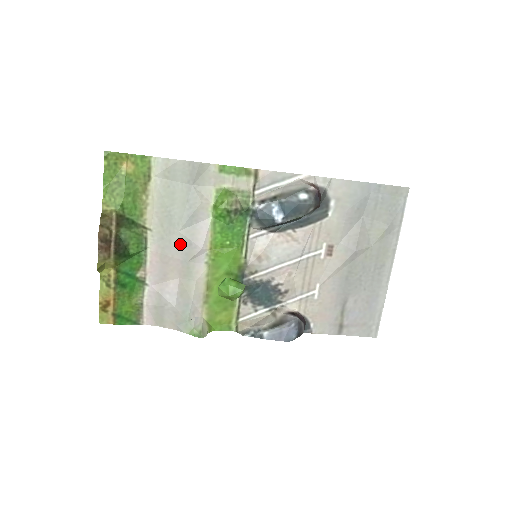
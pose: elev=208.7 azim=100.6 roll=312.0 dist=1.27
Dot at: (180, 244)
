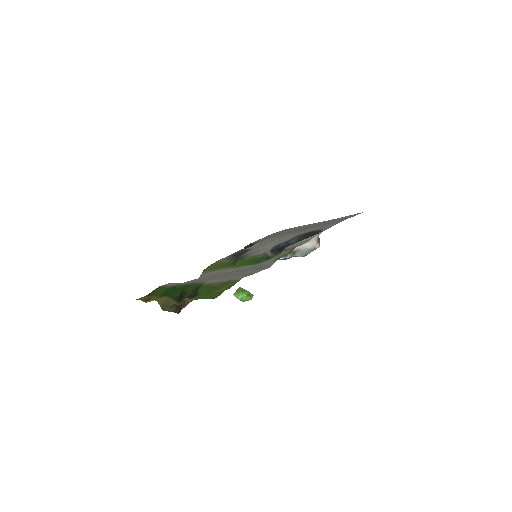
Dot at: (218, 275)
